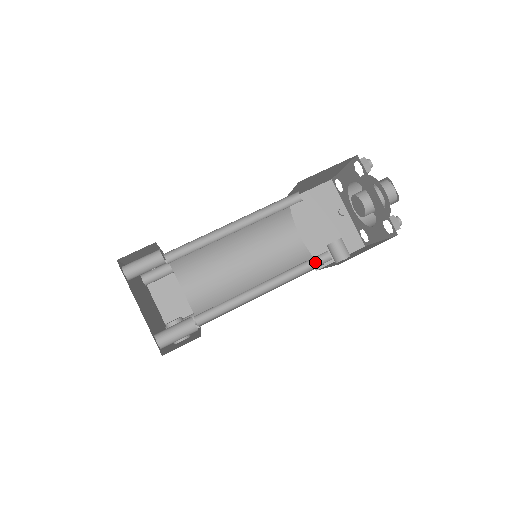
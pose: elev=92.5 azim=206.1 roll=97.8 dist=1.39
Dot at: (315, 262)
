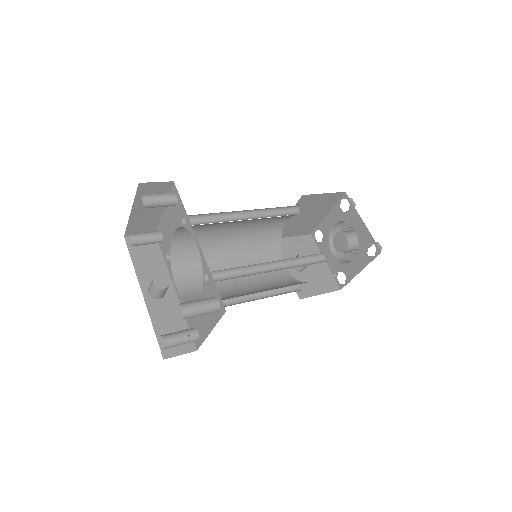
Dot at: occluded
